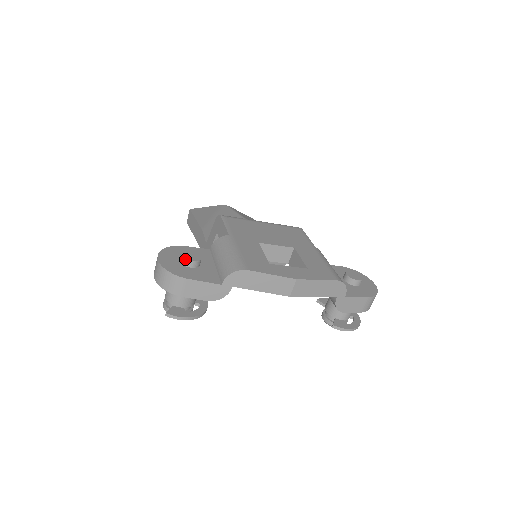
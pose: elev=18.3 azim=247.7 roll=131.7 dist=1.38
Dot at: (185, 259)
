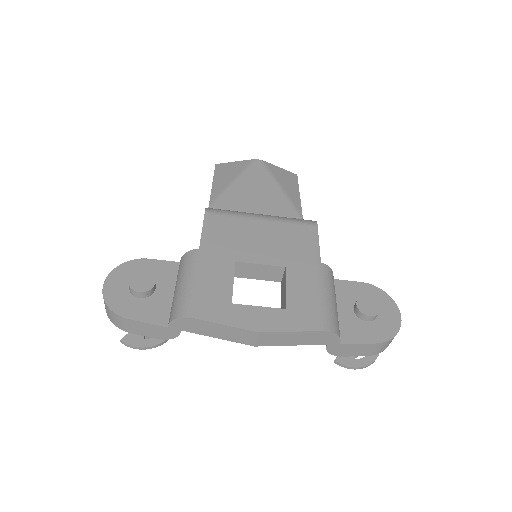
Dot at: (131, 289)
